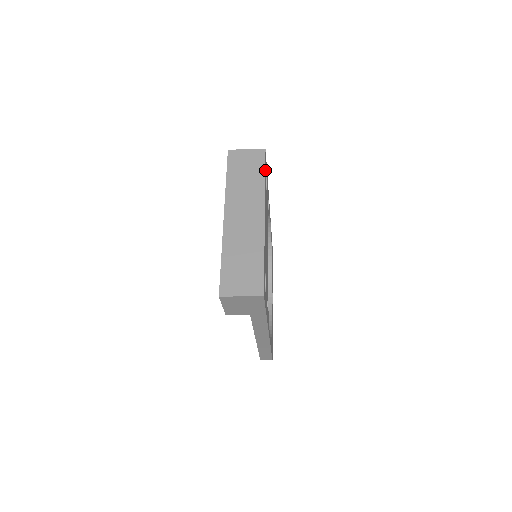
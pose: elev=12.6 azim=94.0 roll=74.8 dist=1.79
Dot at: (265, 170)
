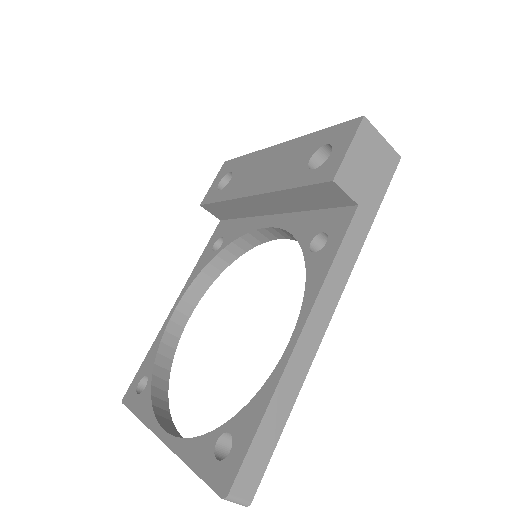
Dot at: occluded
